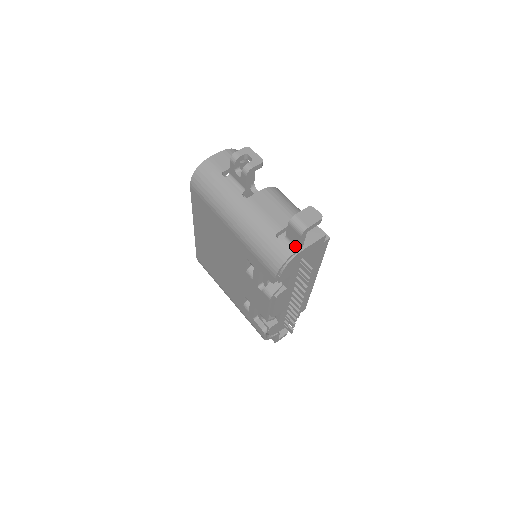
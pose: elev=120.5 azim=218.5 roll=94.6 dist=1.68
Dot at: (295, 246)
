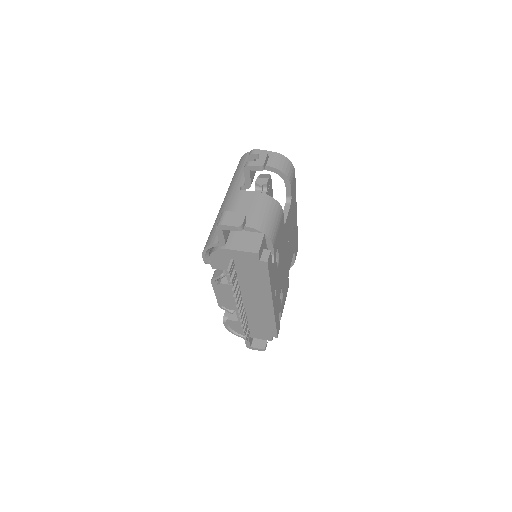
Dot at: occluded
